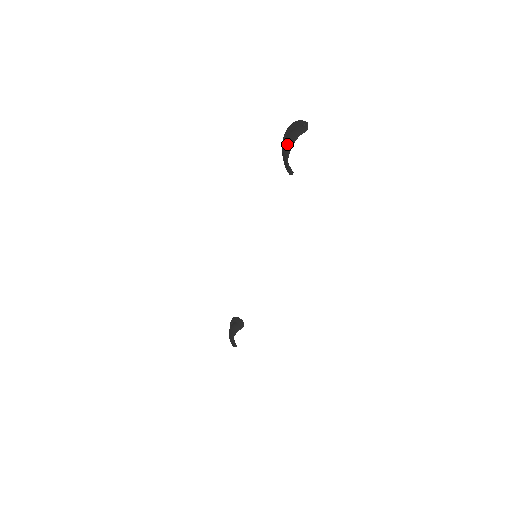
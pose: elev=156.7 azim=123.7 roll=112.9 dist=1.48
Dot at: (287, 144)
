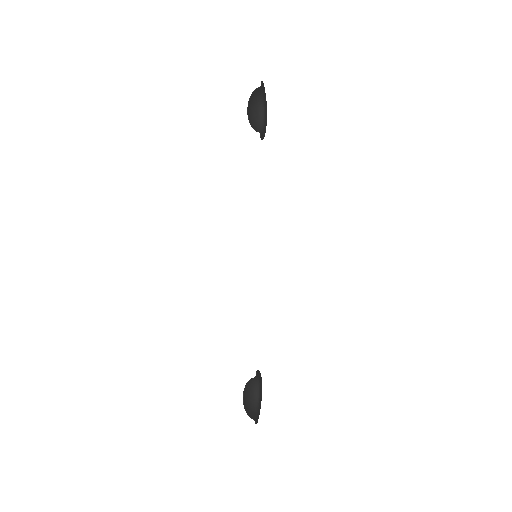
Dot at: (250, 106)
